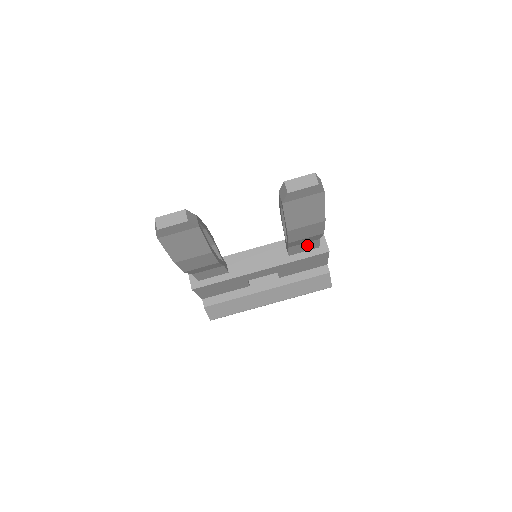
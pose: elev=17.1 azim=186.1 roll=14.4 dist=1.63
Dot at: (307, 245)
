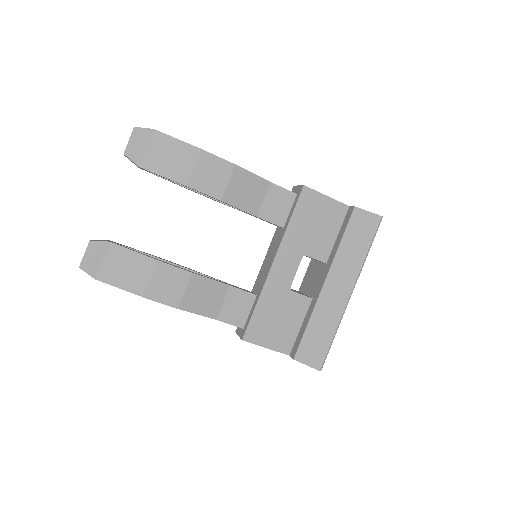
Dot at: (275, 200)
